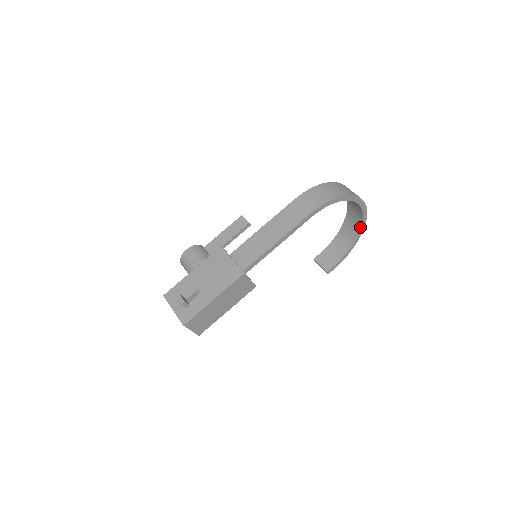
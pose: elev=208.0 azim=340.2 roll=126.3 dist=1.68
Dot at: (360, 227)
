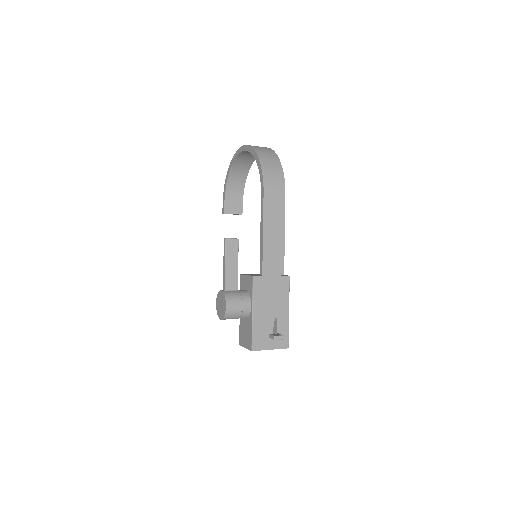
Dot at: (251, 165)
